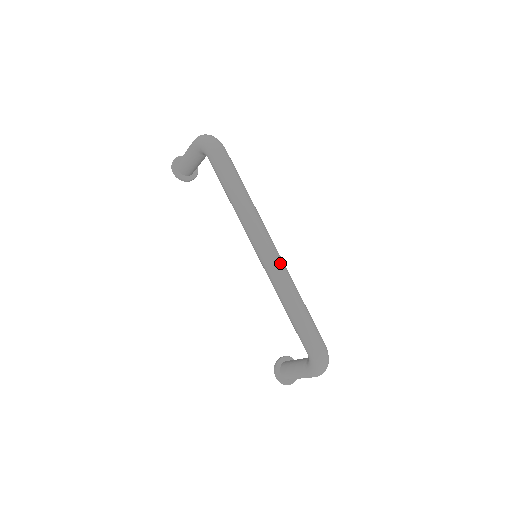
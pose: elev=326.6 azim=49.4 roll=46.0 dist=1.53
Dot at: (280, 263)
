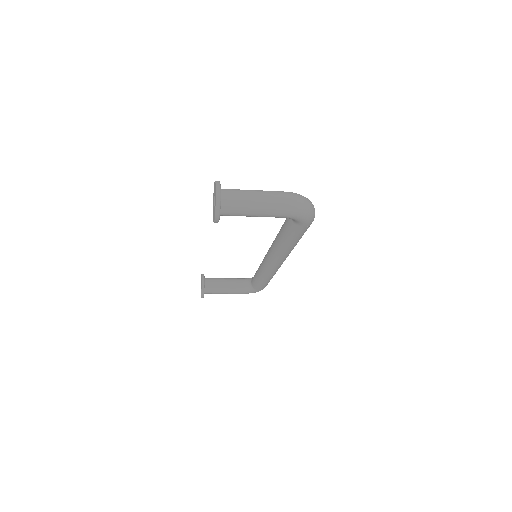
Dot at: occluded
